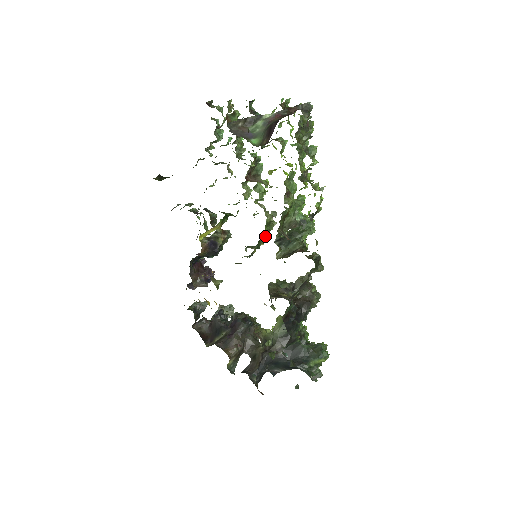
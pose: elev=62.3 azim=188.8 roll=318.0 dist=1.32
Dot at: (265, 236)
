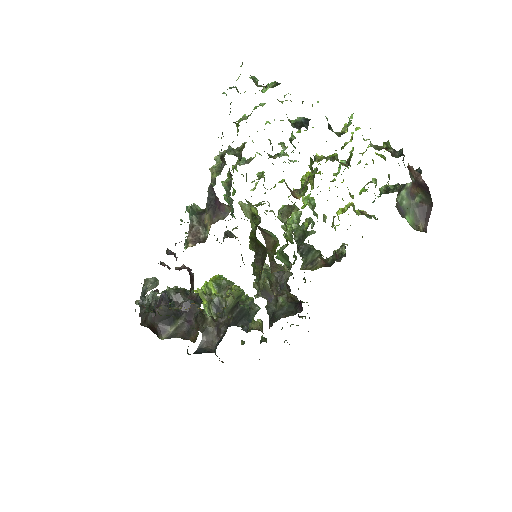
Dot at: occluded
